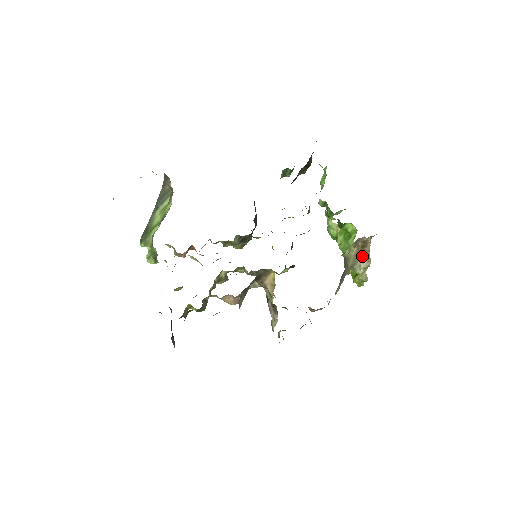
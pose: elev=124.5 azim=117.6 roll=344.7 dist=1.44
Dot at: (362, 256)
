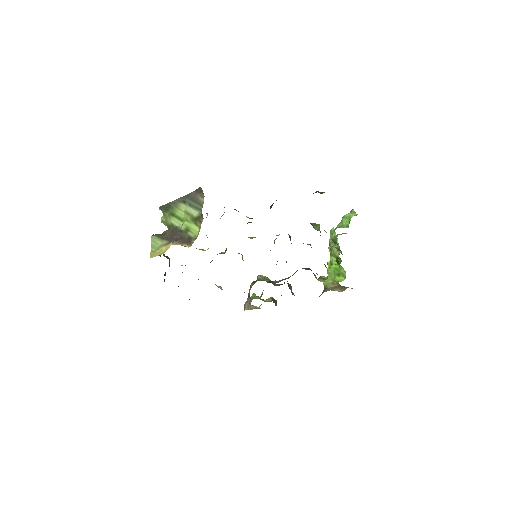
Dot at: (340, 288)
